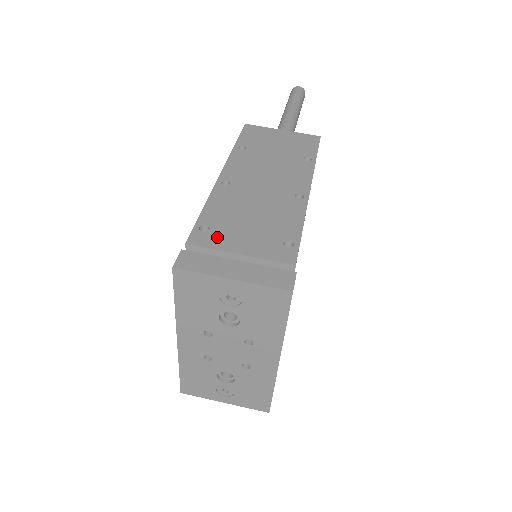
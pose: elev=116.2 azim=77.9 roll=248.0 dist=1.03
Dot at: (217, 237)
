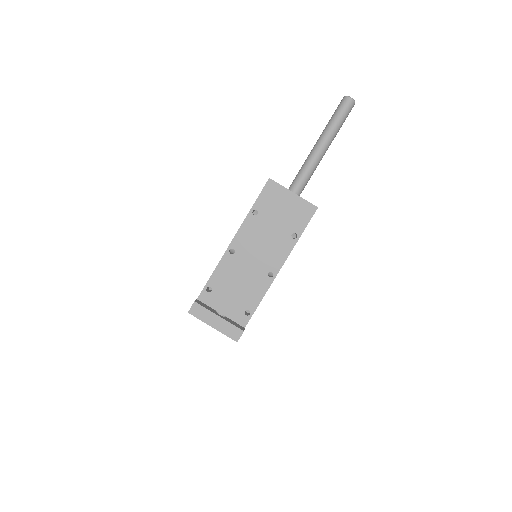
Dot at: (213, 298)
